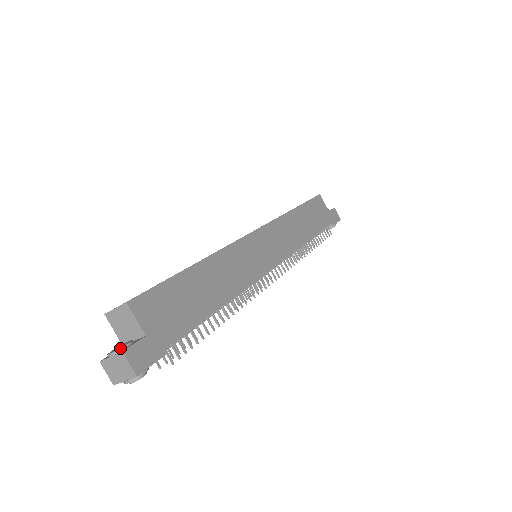
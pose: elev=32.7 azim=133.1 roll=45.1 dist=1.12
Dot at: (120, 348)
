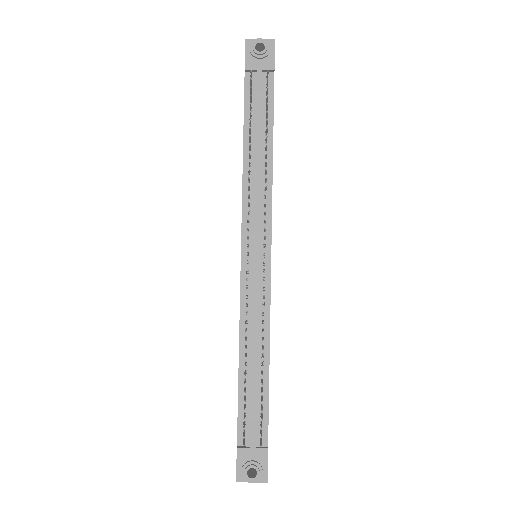
Dot at: occluded
